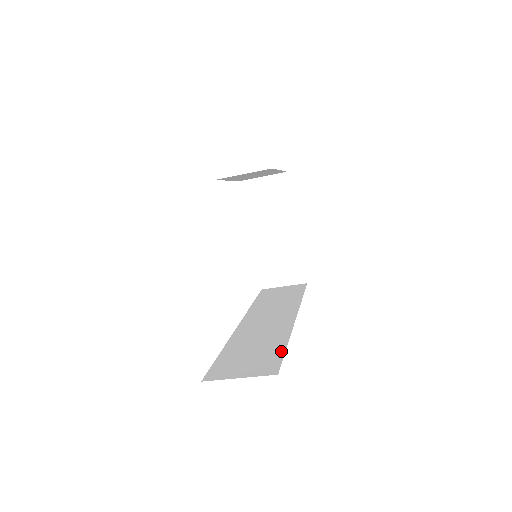
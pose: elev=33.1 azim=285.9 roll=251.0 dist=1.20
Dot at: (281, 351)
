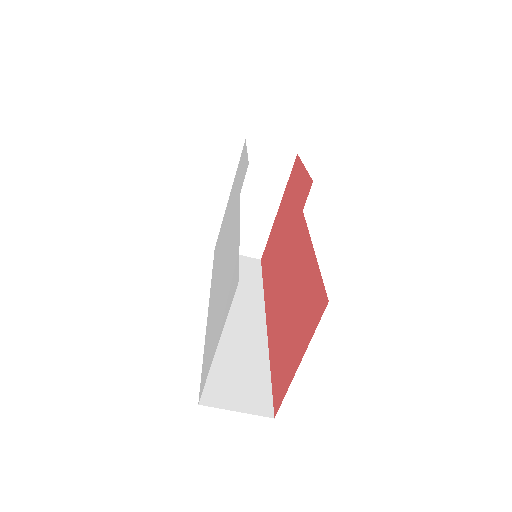
Dot at: (267, 378)
